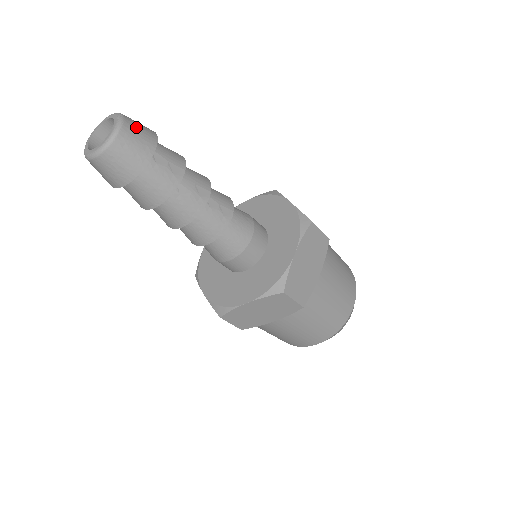
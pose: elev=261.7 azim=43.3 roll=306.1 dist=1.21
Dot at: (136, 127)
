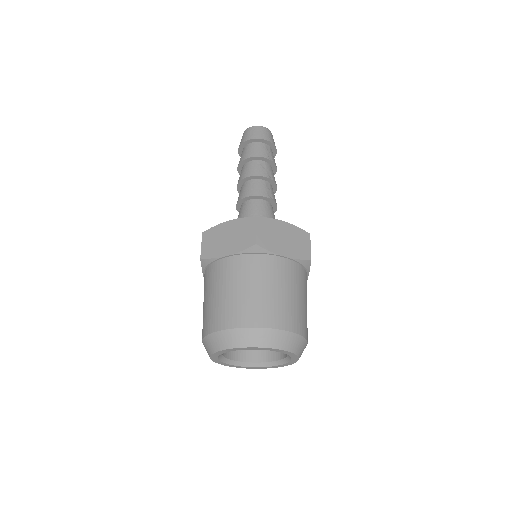
Dot at: occluded
